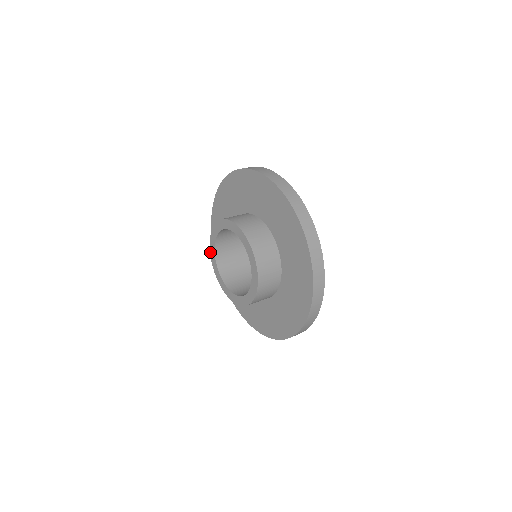
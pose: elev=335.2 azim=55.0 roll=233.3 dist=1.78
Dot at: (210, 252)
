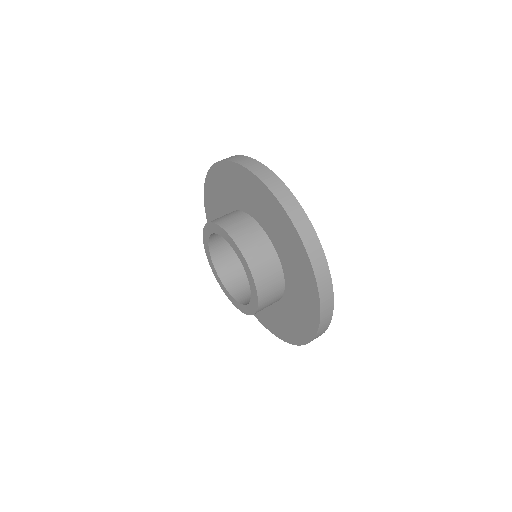
Dot at: occluded
